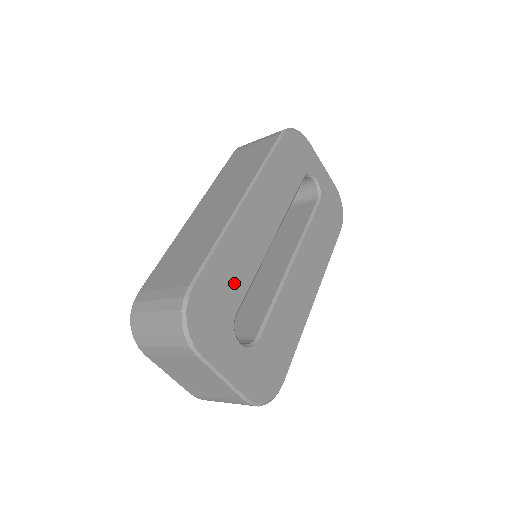
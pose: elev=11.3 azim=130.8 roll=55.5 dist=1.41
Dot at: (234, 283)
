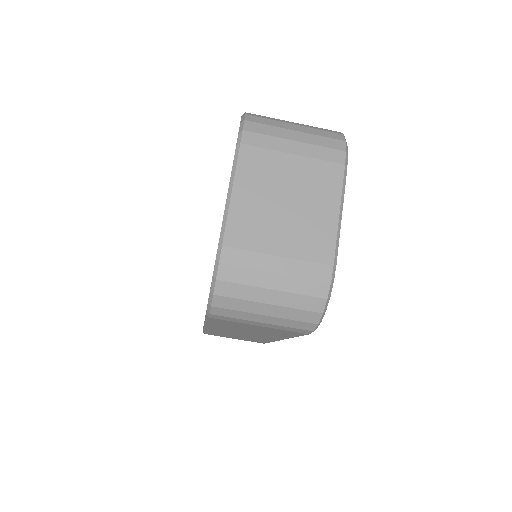
Dot at: occluded
